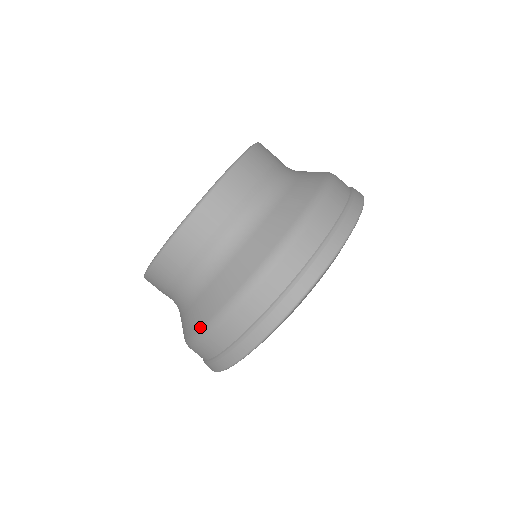
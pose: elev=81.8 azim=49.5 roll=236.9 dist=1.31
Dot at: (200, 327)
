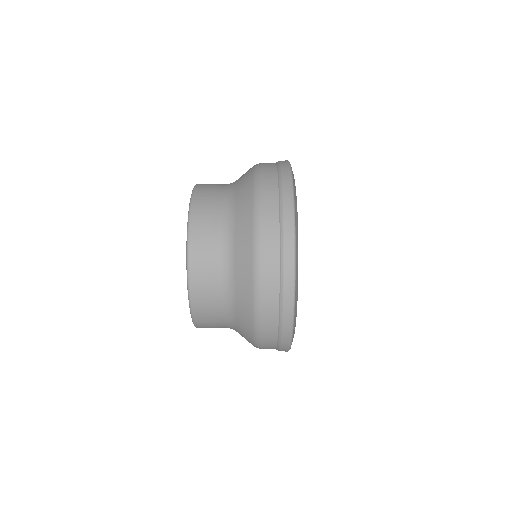
Dot at: (252, 344)
